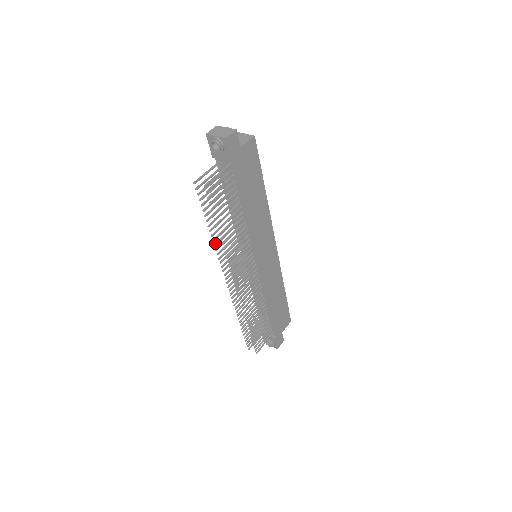
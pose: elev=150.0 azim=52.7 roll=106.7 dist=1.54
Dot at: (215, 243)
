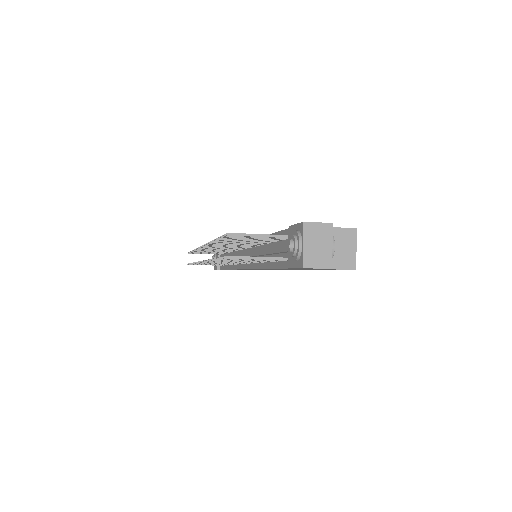
Dot at: occluded
